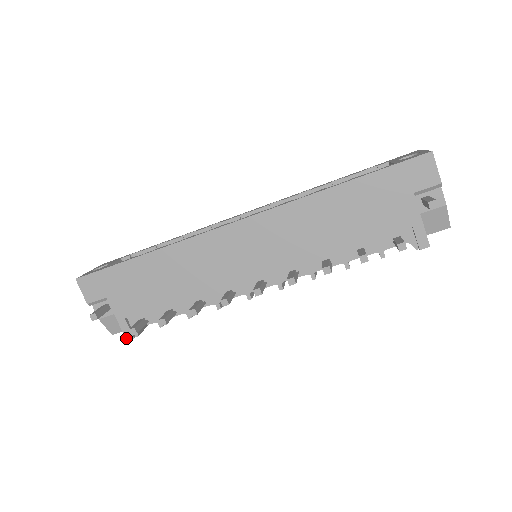
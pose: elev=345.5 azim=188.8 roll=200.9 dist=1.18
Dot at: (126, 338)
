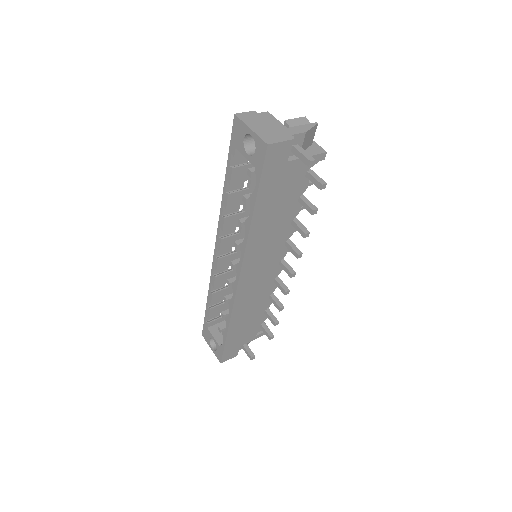
Dot at: occluded
